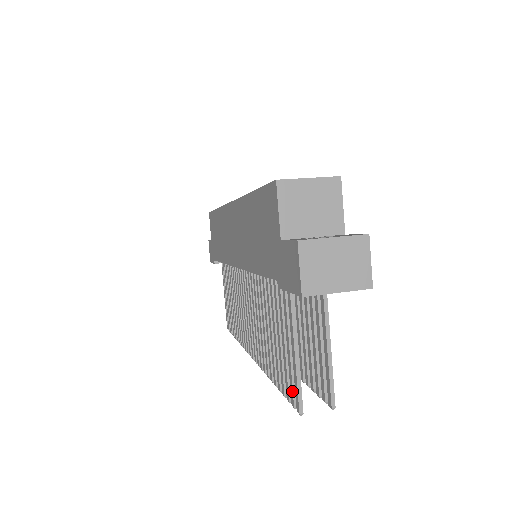
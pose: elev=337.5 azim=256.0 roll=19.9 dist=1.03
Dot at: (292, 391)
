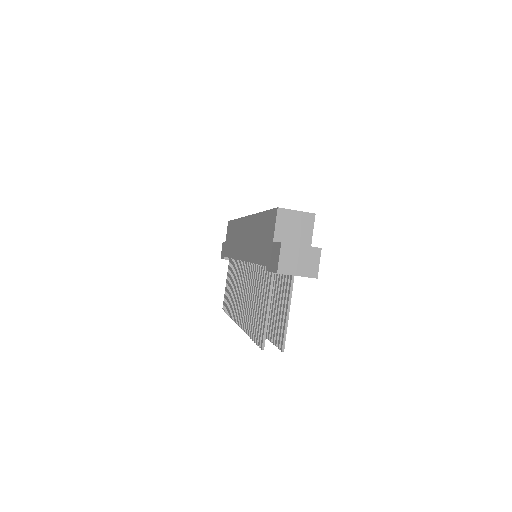
Dot at: (260, 336)
